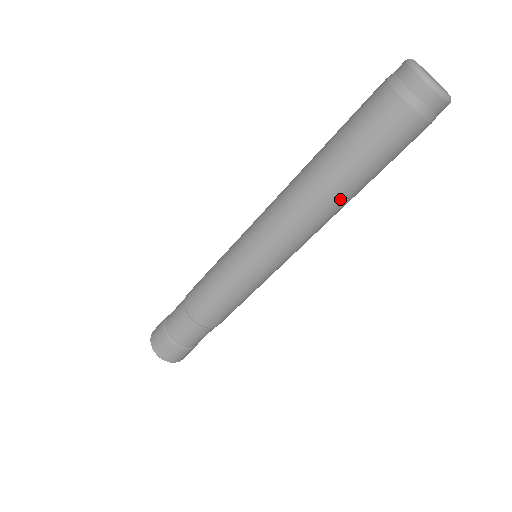
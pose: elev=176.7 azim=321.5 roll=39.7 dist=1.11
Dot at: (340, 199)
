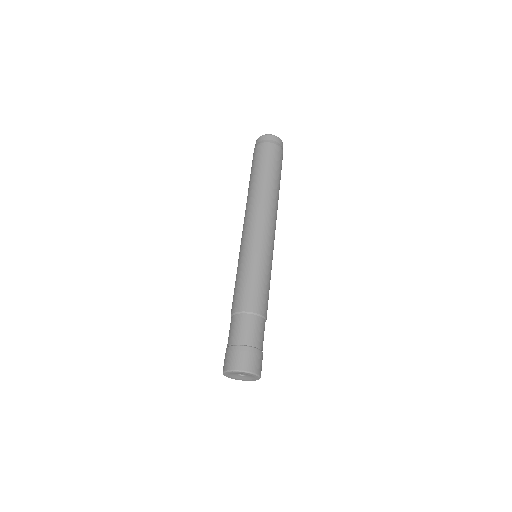
Dot at: (278, 195)
